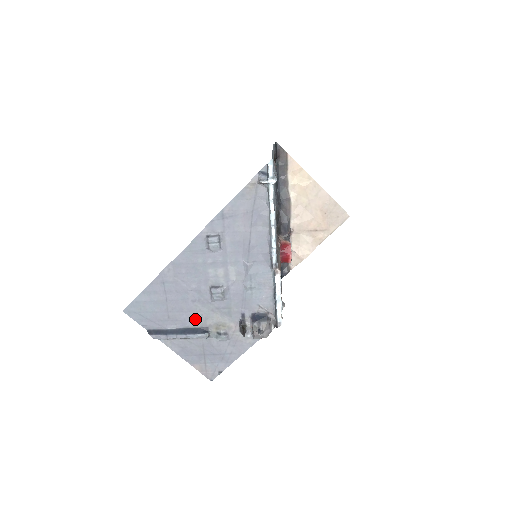
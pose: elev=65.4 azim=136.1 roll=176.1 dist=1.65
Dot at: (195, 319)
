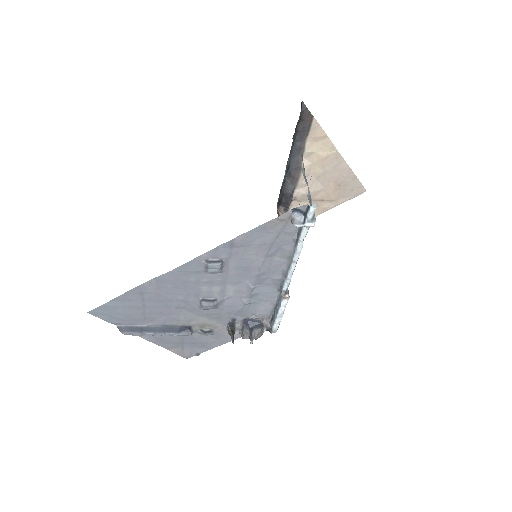
Dot at: (177, 320)
